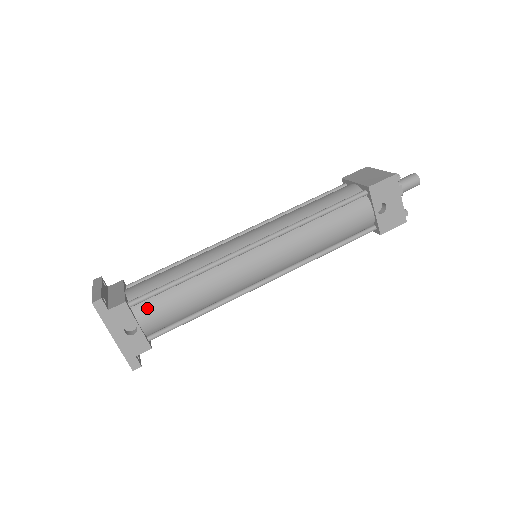
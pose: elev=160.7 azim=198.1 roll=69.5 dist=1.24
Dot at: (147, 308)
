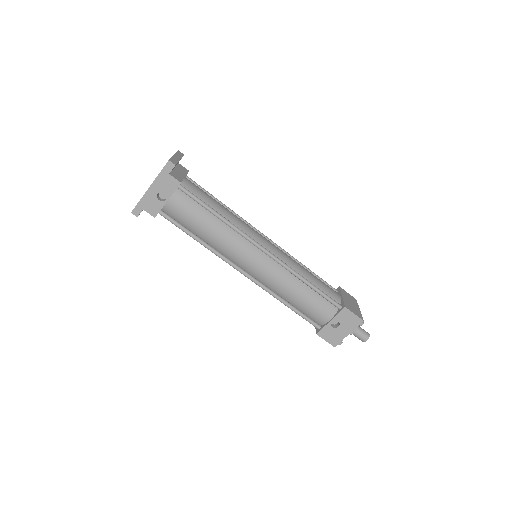
Dot at: (183, 200)
